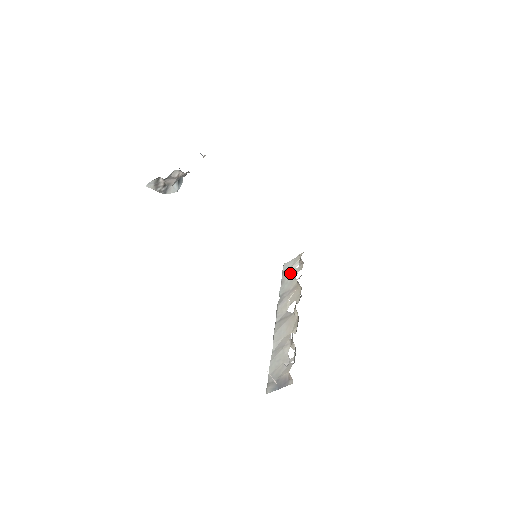
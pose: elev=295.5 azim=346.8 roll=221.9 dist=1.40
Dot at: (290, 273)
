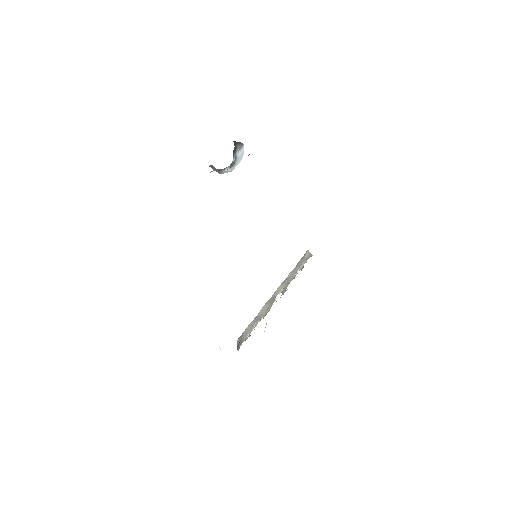
Dot at: (300, 264)
